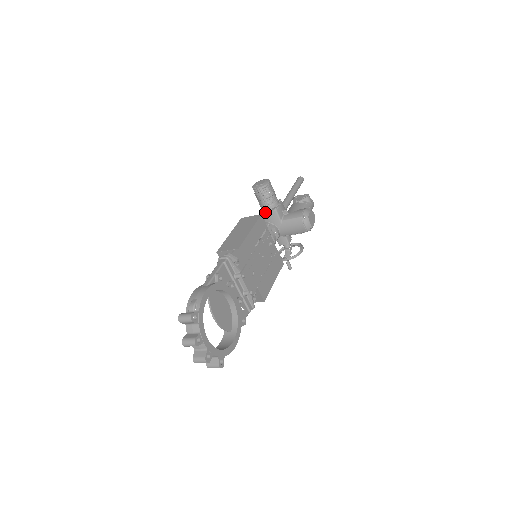
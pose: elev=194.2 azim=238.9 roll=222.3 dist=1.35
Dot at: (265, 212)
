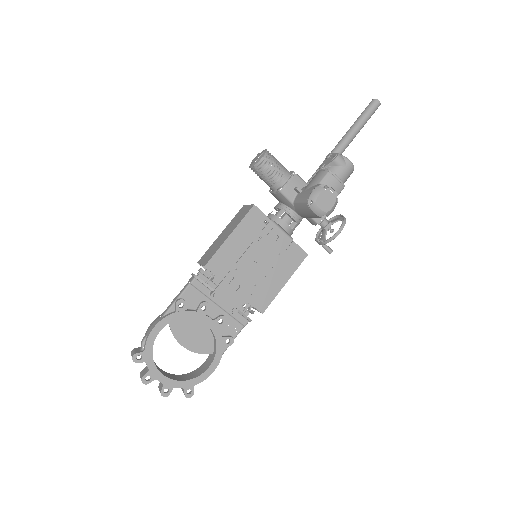
Dot at: (272, 193)
